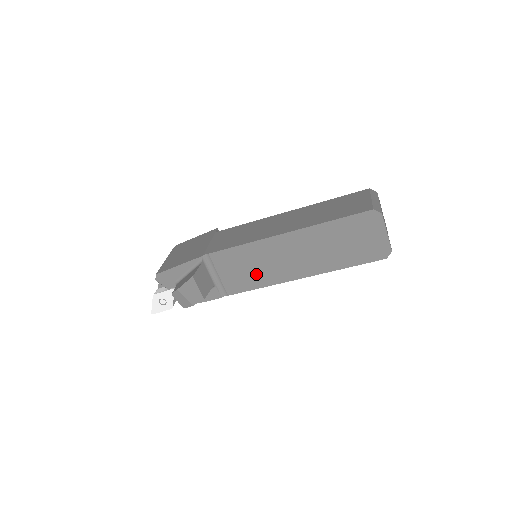
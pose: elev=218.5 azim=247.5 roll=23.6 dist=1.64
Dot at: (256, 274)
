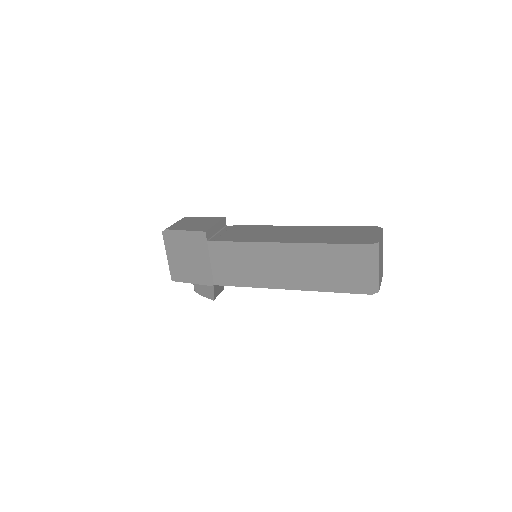
Dot at: occluded
